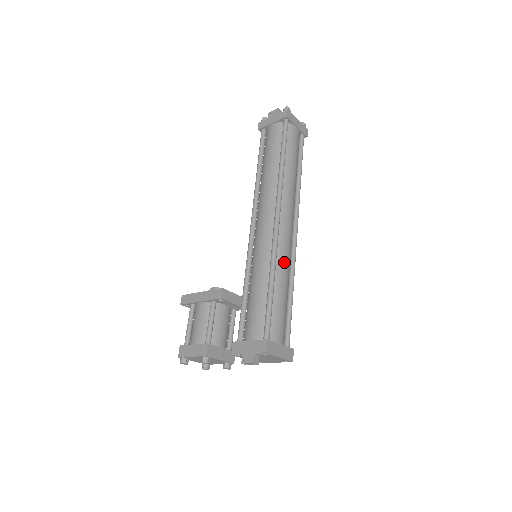
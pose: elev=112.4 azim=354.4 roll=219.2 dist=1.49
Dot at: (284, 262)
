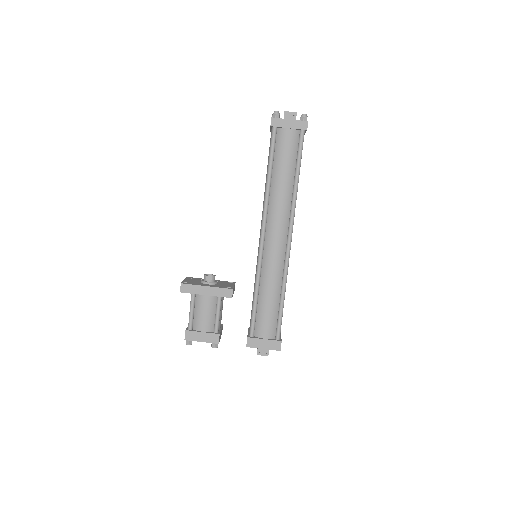
Dot at: occluded
